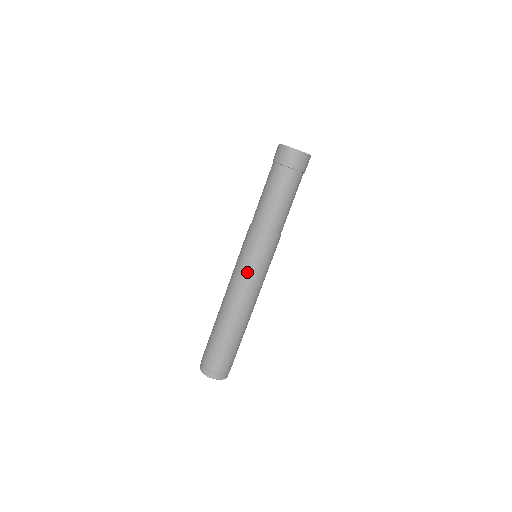
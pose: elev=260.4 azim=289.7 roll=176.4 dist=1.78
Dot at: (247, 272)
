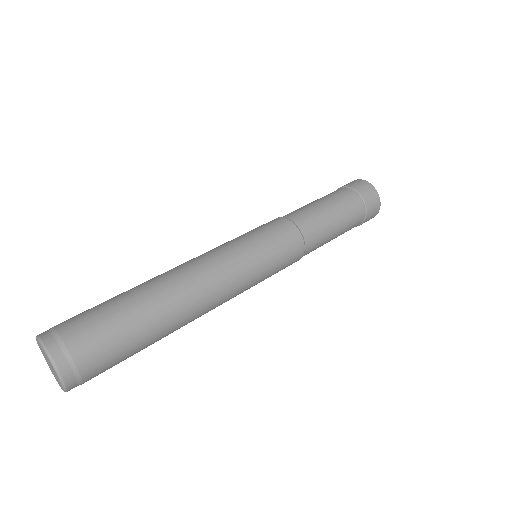
Dot at: (247, 254)
